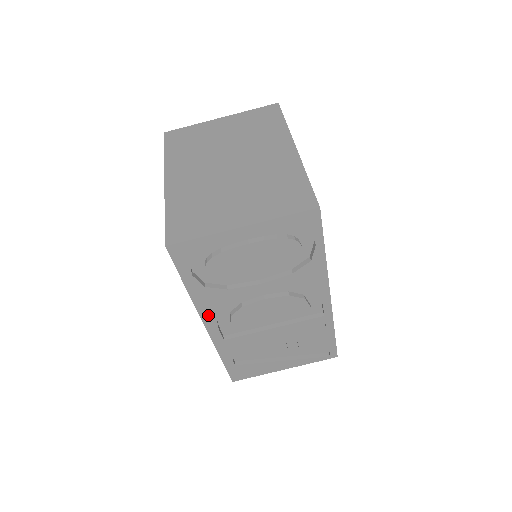
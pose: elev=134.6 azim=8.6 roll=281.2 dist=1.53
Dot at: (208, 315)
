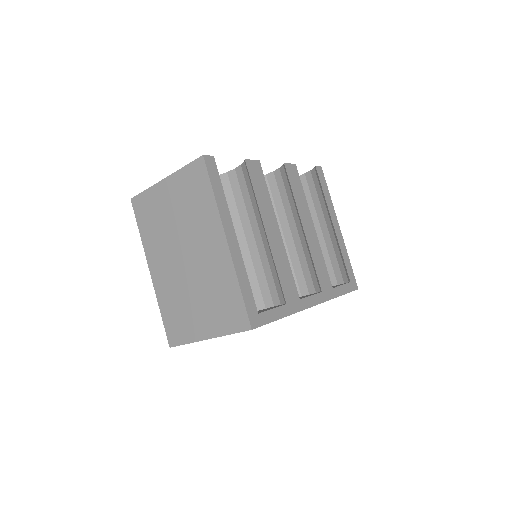
Dot at: occluded
